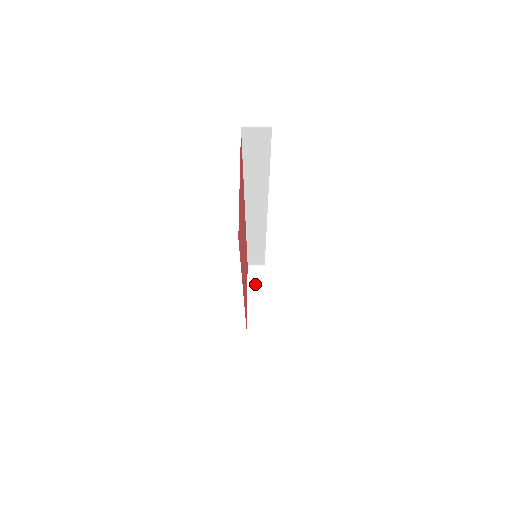
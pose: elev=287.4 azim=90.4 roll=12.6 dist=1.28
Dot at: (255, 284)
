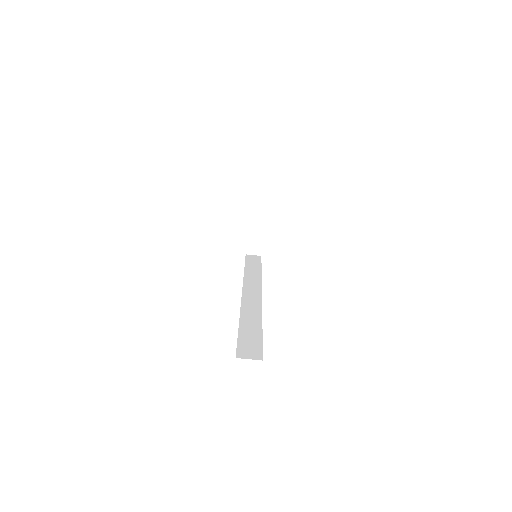
Dot at: (257, 213)
